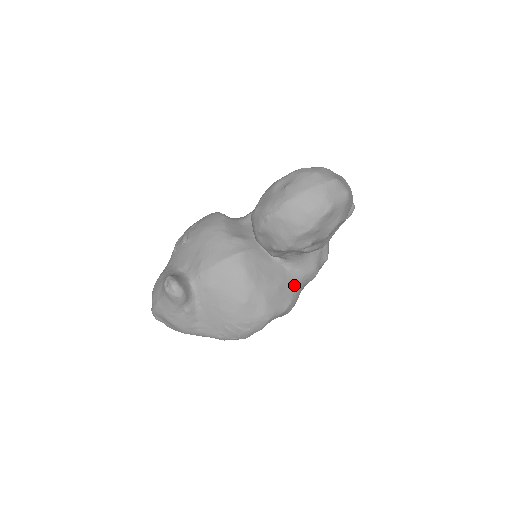
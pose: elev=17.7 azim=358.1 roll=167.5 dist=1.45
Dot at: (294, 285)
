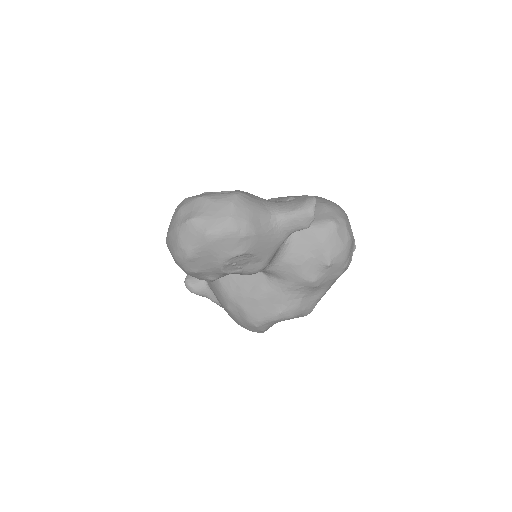
Dot at: (280, 295)
